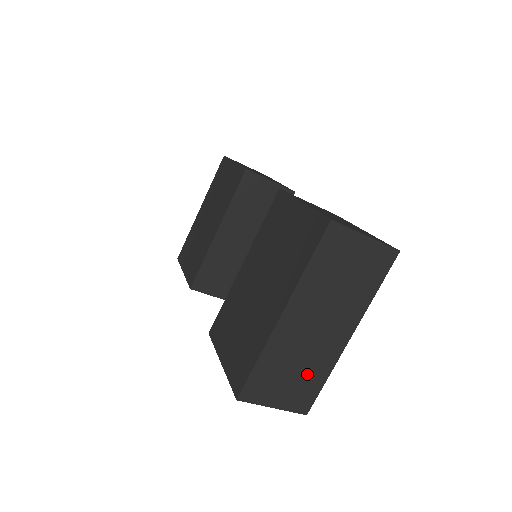
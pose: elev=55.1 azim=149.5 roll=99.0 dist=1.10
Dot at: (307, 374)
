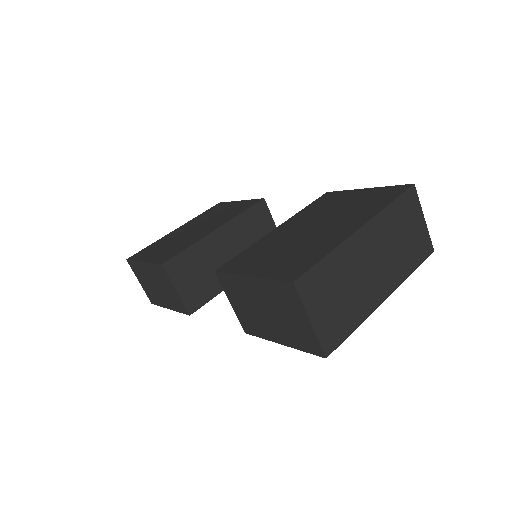
Dot at: (347, 308)
